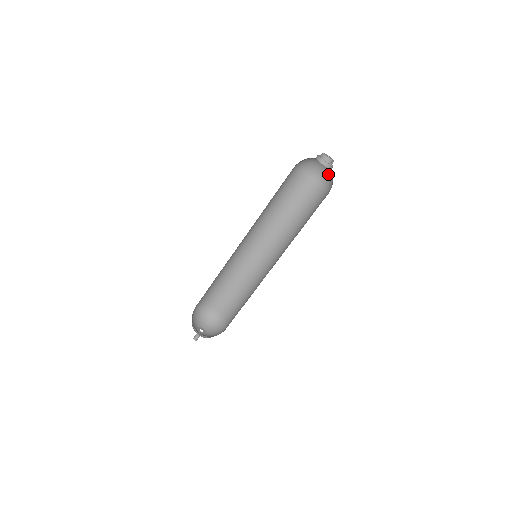
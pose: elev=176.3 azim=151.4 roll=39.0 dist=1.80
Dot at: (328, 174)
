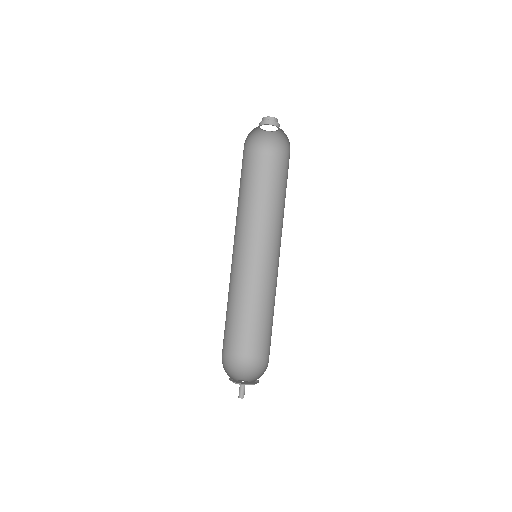
Dot at: (287, 137)
